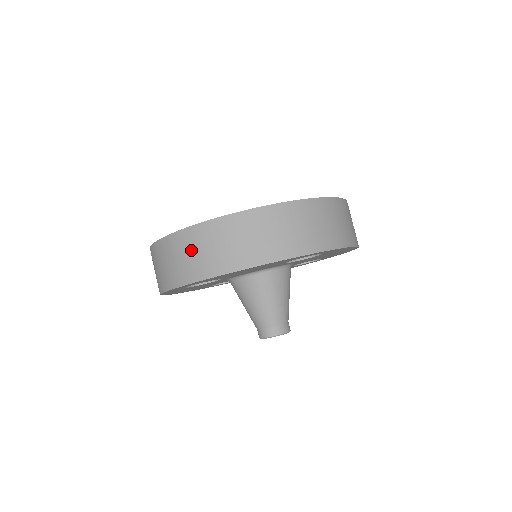
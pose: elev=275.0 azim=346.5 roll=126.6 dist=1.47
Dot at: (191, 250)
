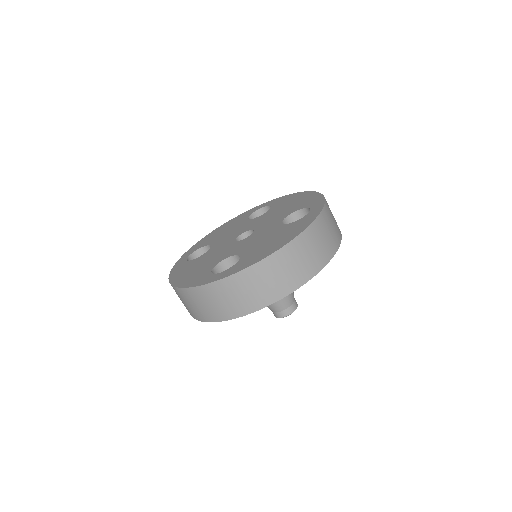
Dot at: (259, 283)
